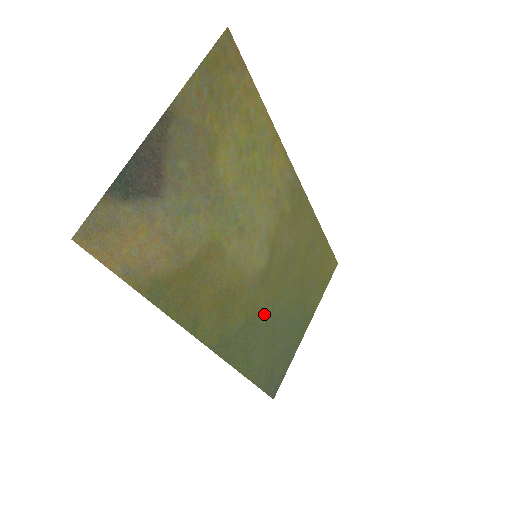
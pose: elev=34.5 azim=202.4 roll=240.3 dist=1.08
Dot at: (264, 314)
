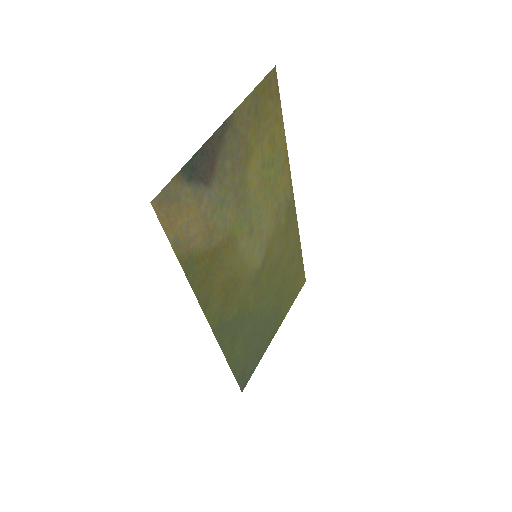
Dot at: (251, 310)
